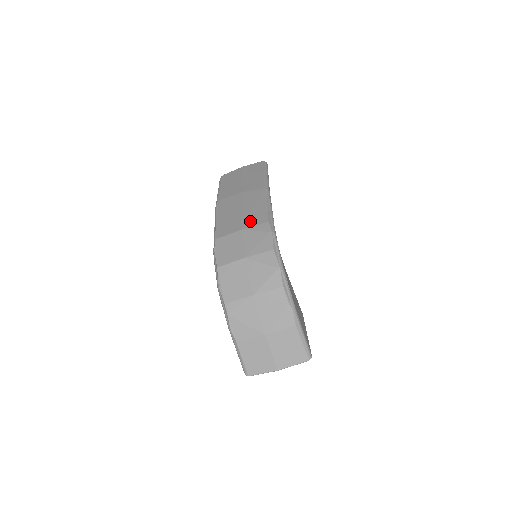
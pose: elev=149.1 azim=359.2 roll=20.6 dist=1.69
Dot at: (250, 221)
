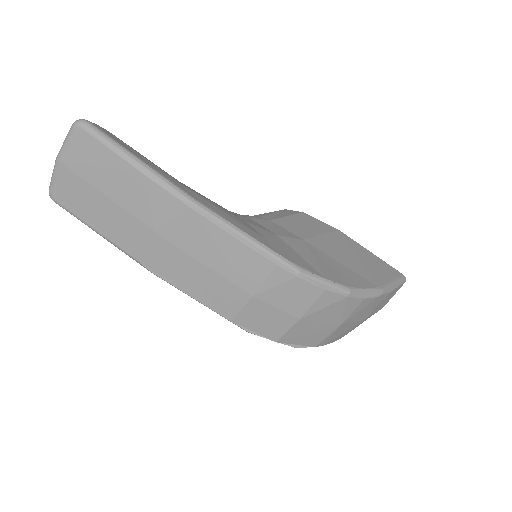
Dot at: (248, 278)
